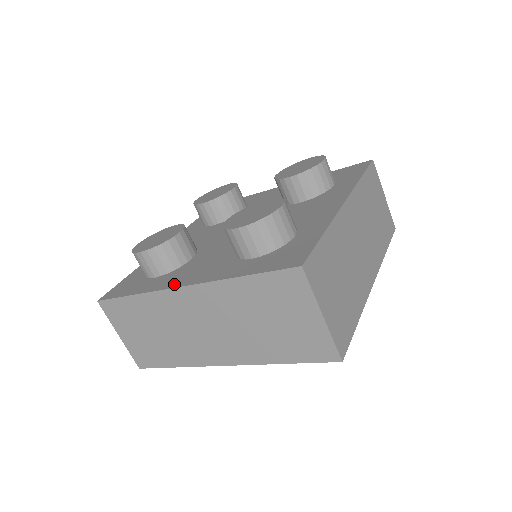
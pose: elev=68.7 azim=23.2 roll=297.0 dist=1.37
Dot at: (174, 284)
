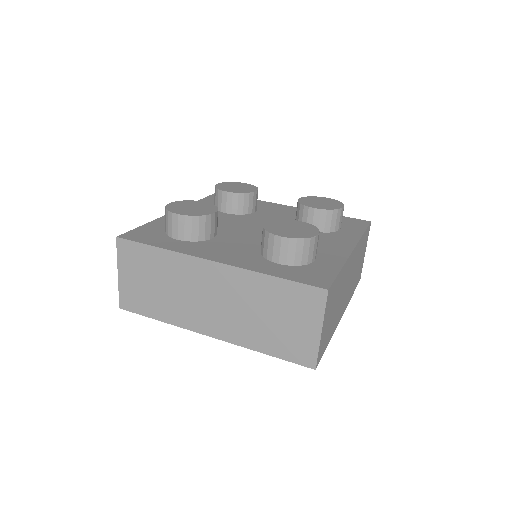
Dot at: (203, 255)
